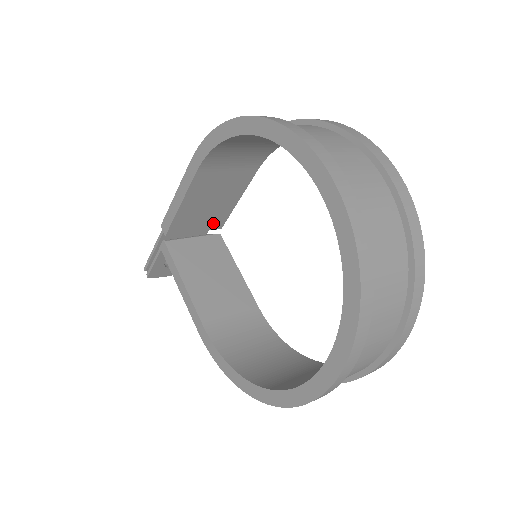
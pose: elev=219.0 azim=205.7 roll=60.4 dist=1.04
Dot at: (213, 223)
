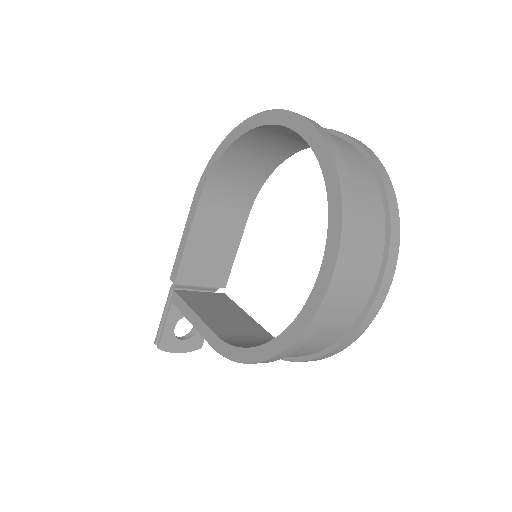
Dot at: (217, 278)
